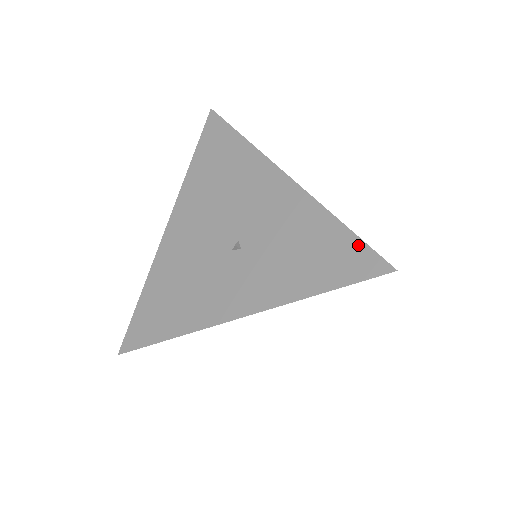
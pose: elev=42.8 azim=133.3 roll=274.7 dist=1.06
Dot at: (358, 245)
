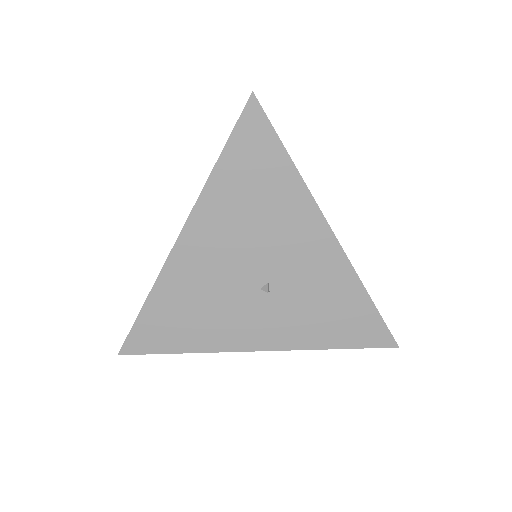
Dot at: (378, 321)
